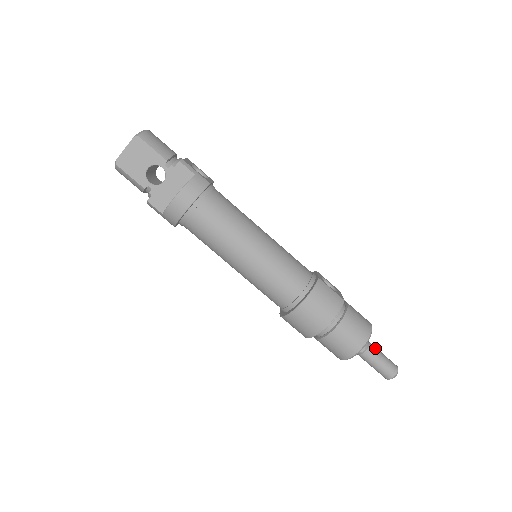
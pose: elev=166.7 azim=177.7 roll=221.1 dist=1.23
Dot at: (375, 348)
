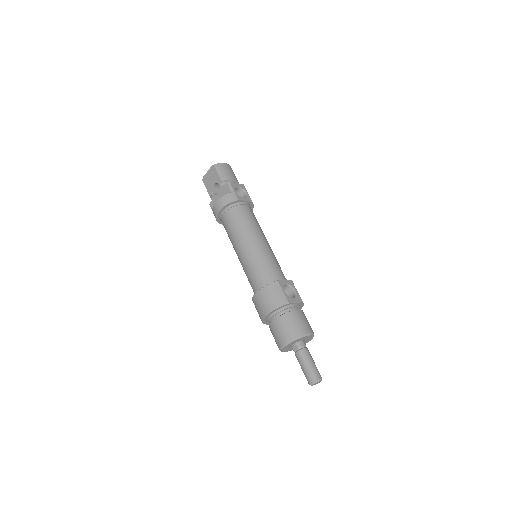
Dot at: (307, 354)
